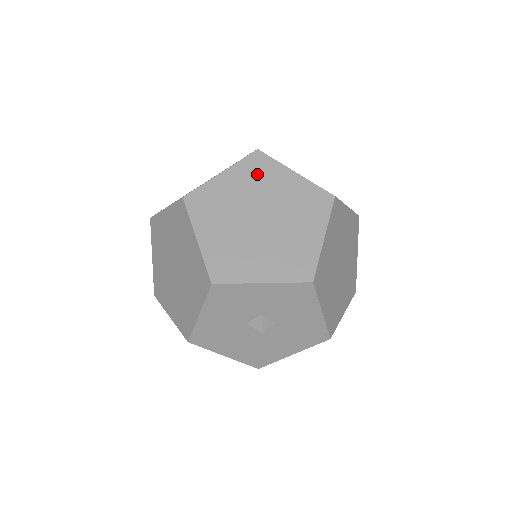
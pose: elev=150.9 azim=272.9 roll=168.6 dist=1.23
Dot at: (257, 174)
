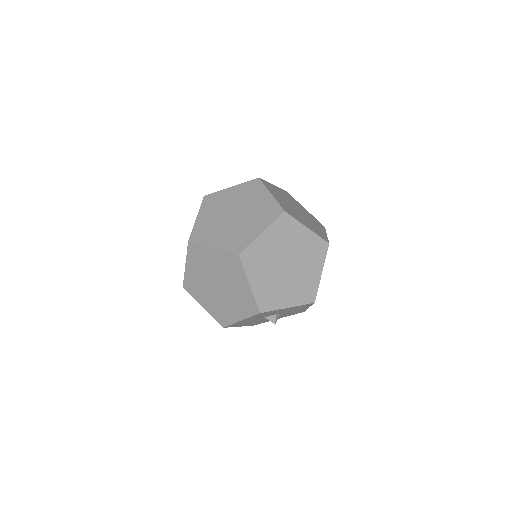
Dot at: (284, 232)
